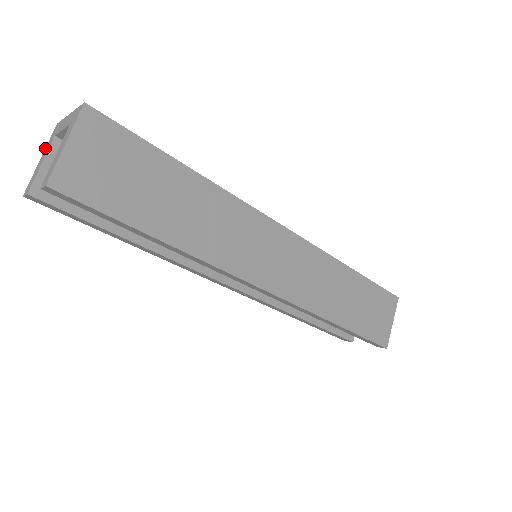
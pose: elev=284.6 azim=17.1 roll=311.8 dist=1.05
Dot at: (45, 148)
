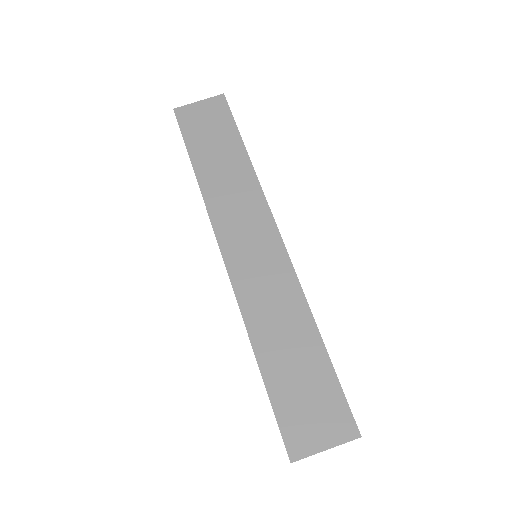
Dot at: occluded
